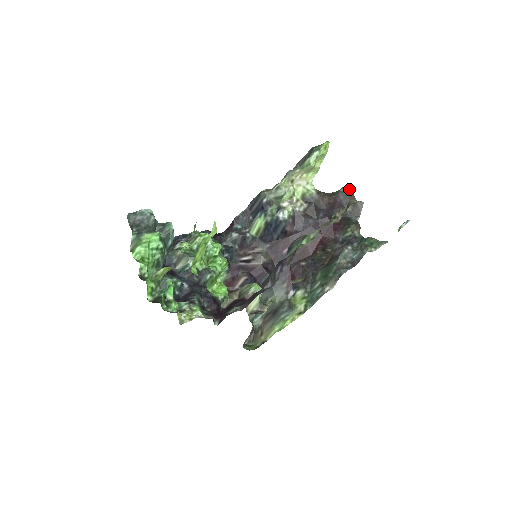
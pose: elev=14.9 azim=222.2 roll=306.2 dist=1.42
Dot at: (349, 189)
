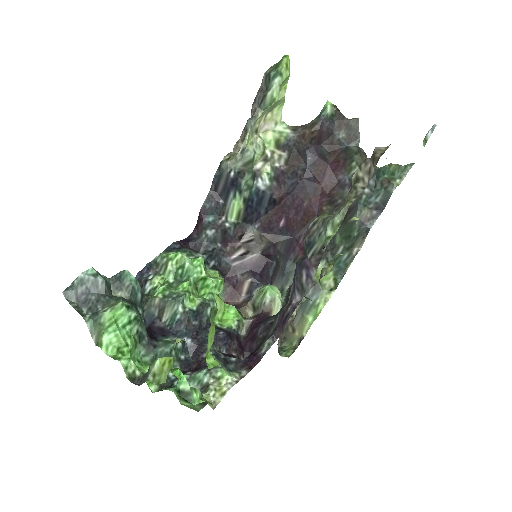
Dot at: (333, 108)
